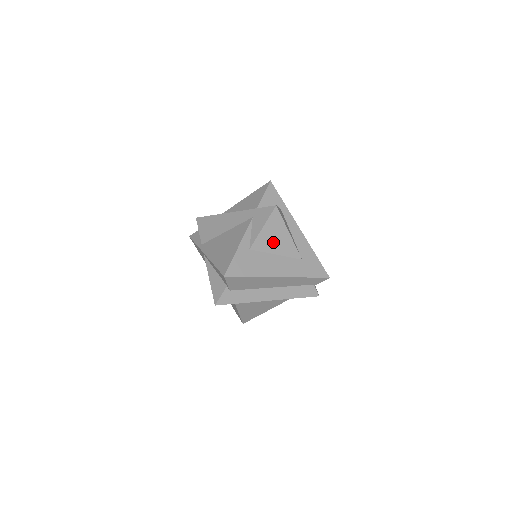
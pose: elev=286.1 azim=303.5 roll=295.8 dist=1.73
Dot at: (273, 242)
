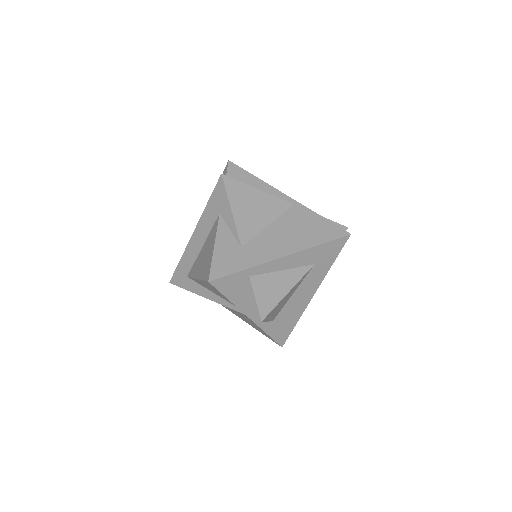
Dot at: (283, 303)
